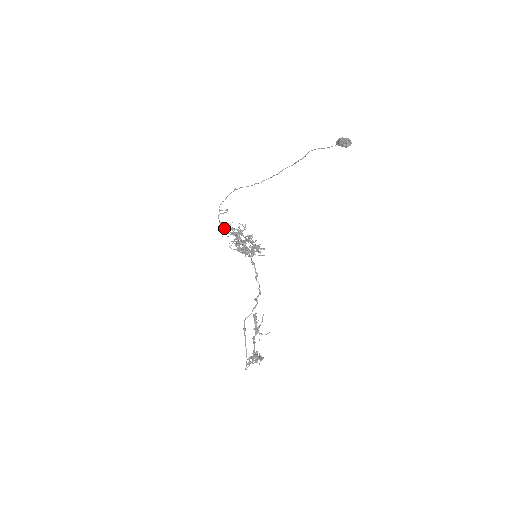
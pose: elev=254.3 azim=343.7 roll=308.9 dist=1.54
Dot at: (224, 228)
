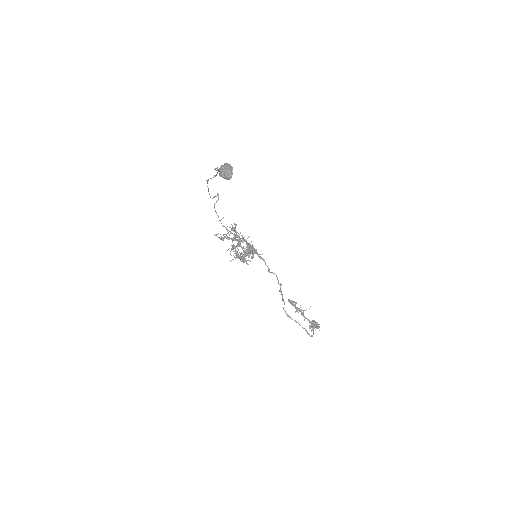
Dot at: (223, 226)
